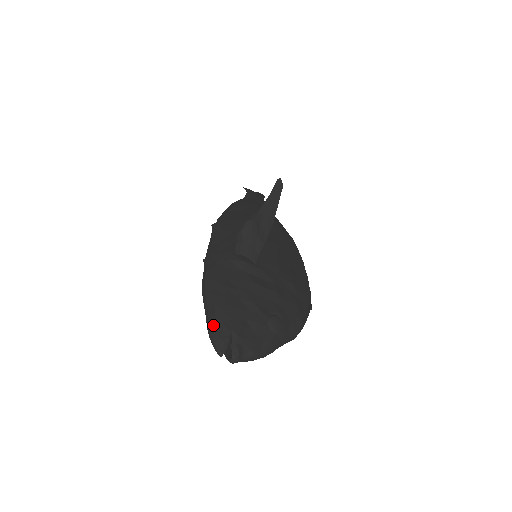
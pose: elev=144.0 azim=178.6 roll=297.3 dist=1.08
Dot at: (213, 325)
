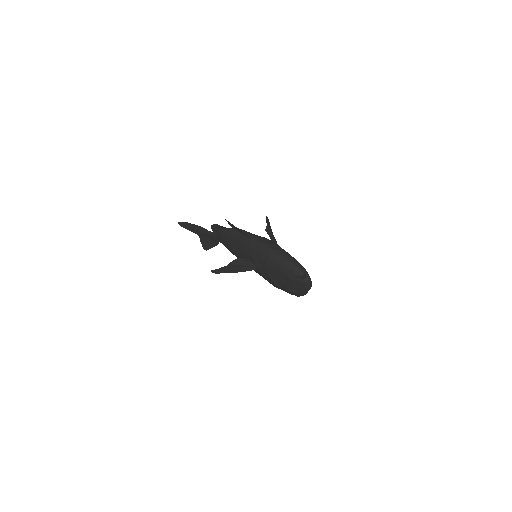
Dot at: (291, 260)
